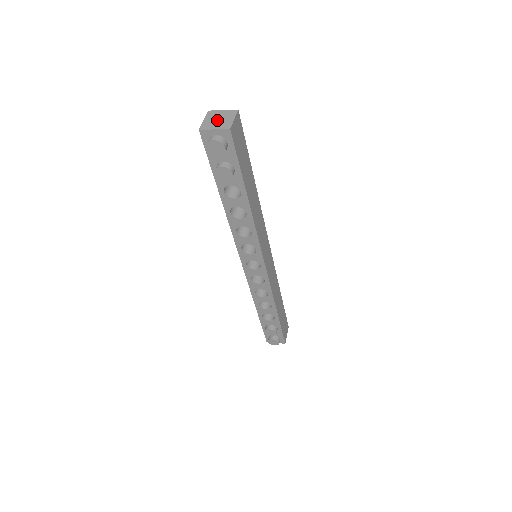
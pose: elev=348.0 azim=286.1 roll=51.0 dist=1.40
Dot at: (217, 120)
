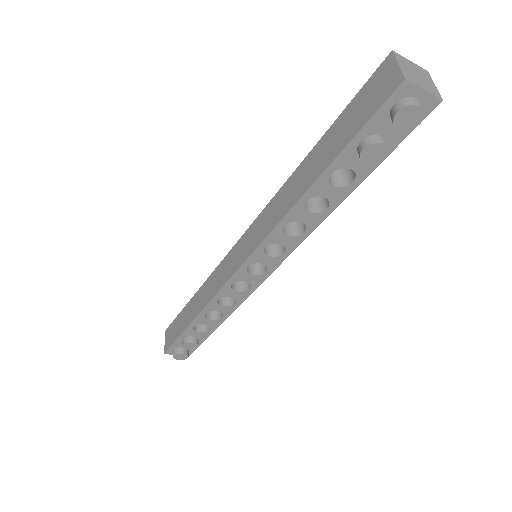
Dot at: (417, 75)
